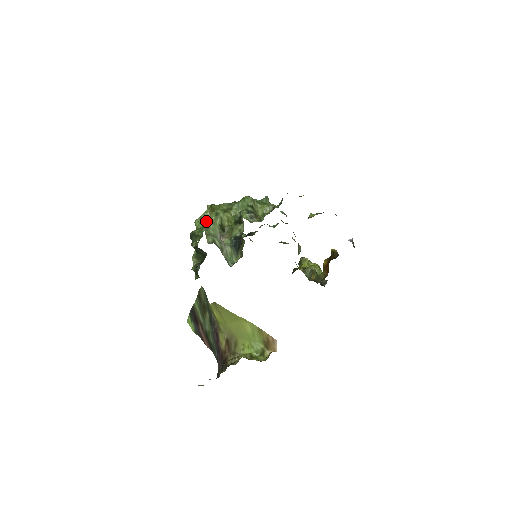
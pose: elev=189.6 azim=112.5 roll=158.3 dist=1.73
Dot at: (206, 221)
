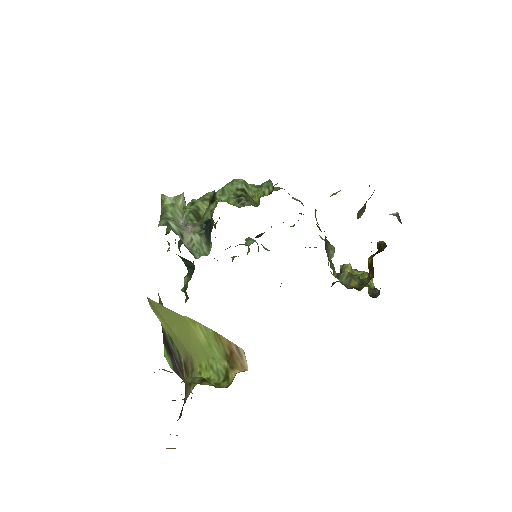
Dot at: (163, 203)
